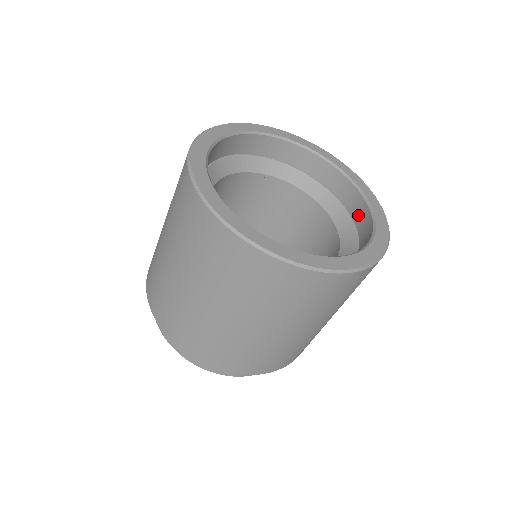
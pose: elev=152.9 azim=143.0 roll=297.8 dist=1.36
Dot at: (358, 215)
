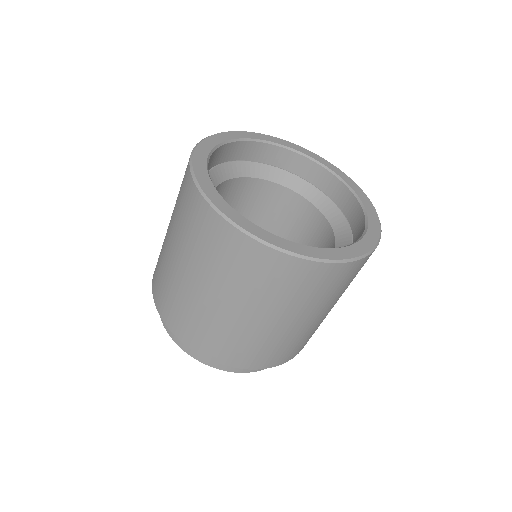
Dot at: occluded
